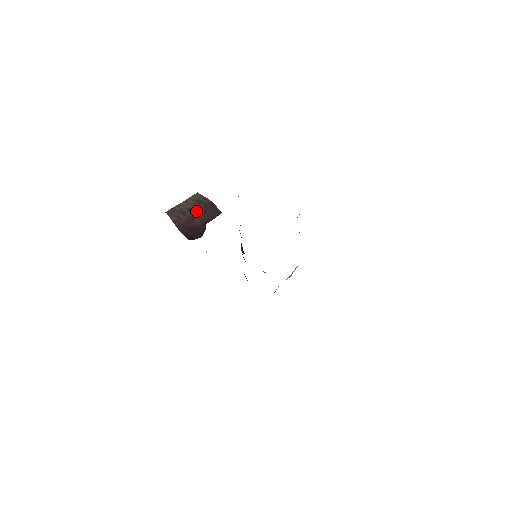
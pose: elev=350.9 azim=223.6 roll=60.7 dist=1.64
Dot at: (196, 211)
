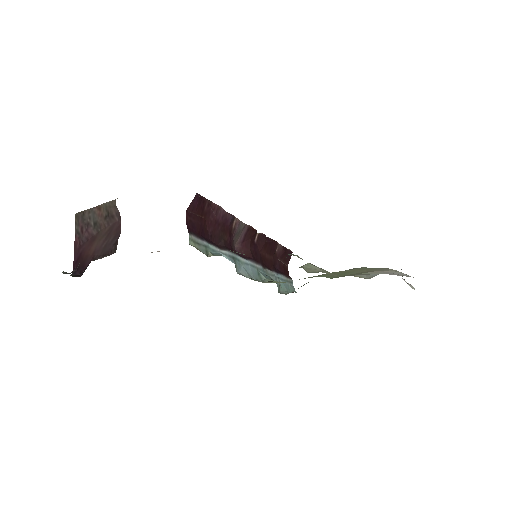
Dot at: (101, 230)
